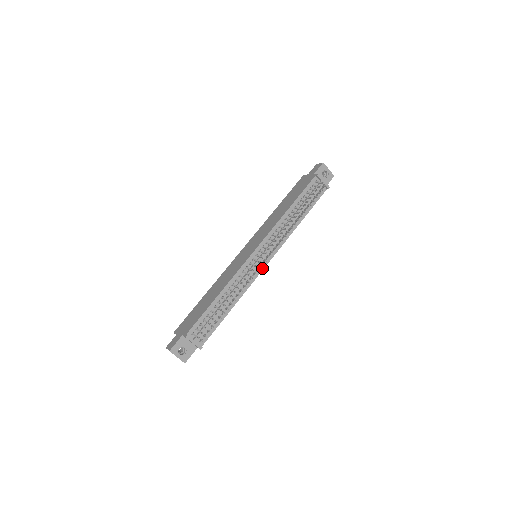
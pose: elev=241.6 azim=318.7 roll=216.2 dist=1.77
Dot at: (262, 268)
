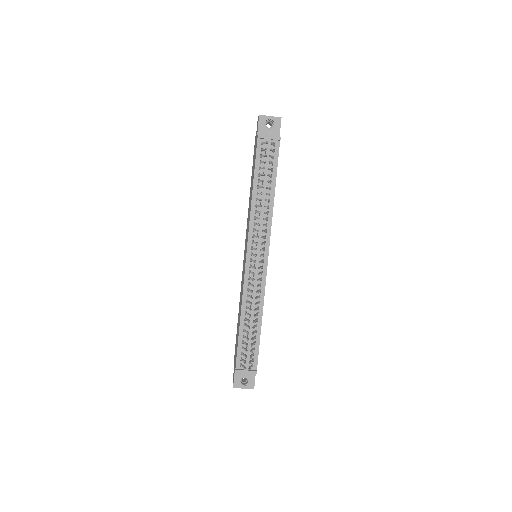
Dot at: (265, 267)
